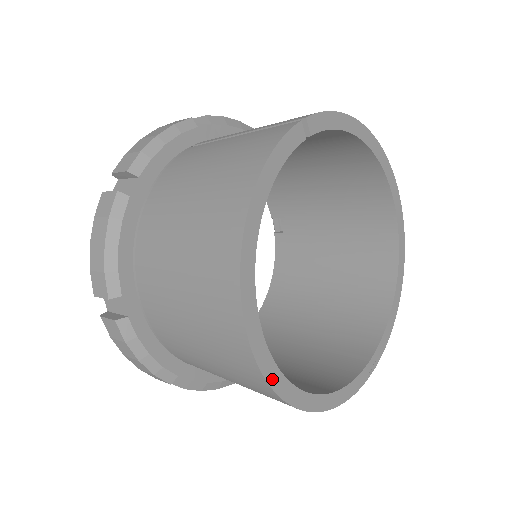
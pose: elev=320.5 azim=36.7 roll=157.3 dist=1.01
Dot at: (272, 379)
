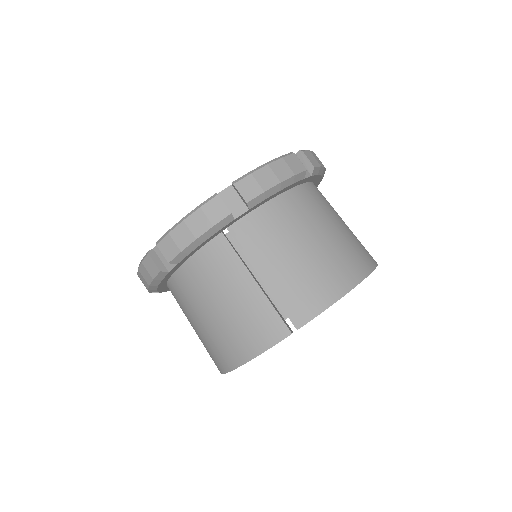
Dot at: occluded
